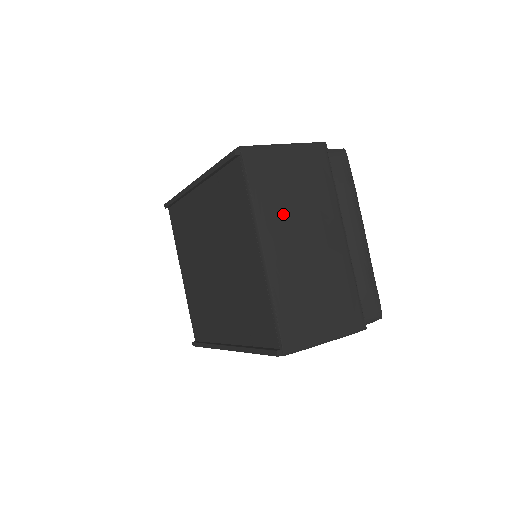
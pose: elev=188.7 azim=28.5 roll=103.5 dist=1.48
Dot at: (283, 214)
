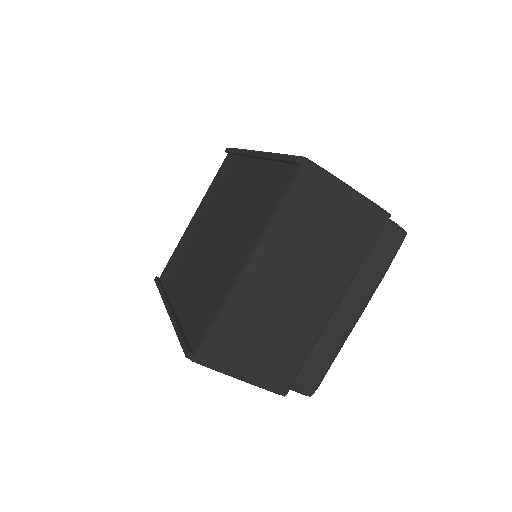
Dot at: (294, 246)
